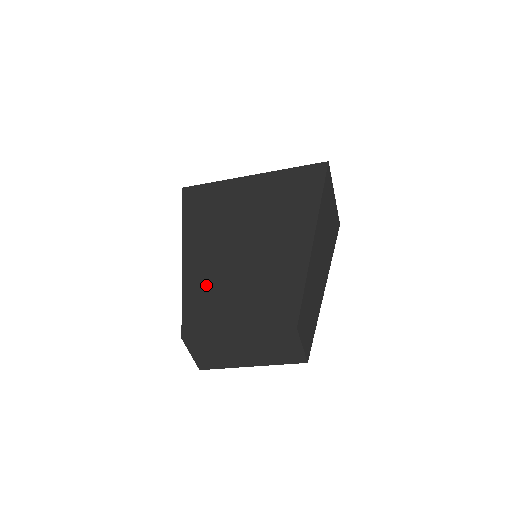
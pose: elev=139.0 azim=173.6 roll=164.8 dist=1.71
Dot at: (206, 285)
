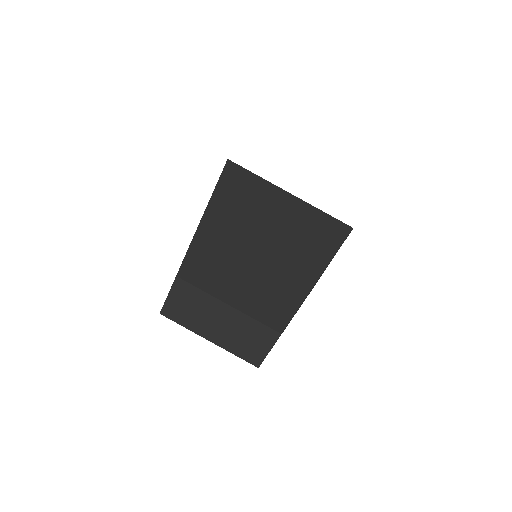
Dot at: (217, 248)
